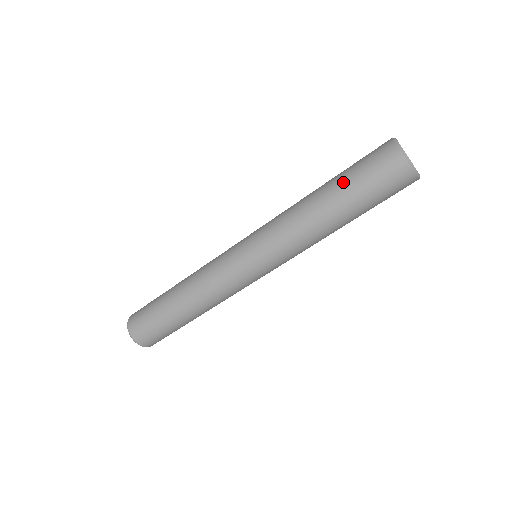
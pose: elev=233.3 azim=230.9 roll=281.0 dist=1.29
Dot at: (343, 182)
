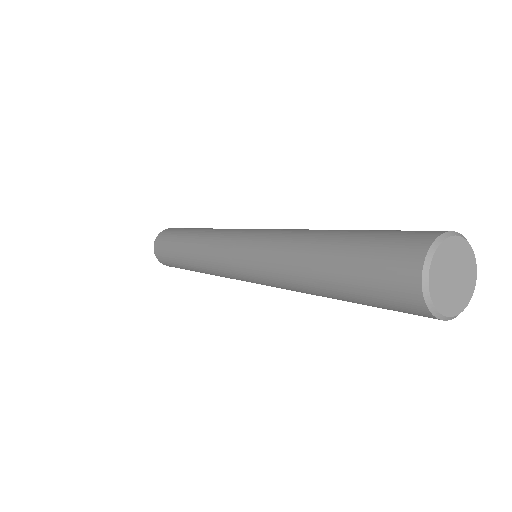
Dot at: (338, 274)
